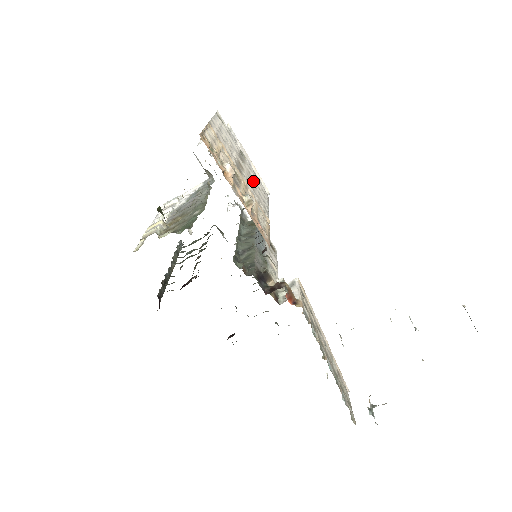
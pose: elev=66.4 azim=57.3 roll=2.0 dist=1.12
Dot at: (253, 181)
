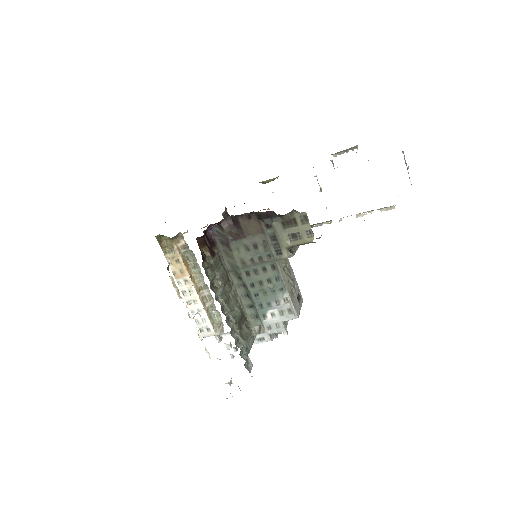
Dot at: occluded
